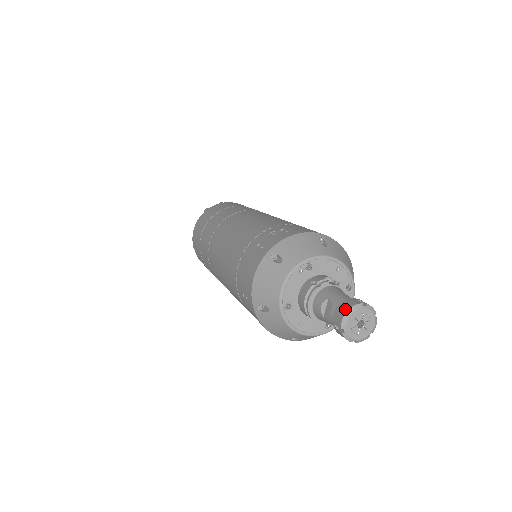
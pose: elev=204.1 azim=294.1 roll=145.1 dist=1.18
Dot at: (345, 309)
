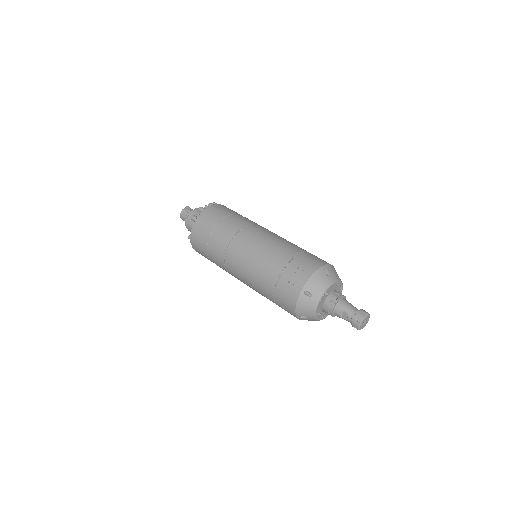
Dot at: (358, 320)
